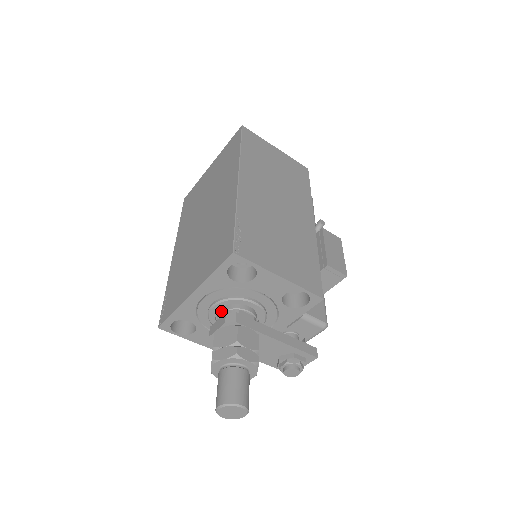
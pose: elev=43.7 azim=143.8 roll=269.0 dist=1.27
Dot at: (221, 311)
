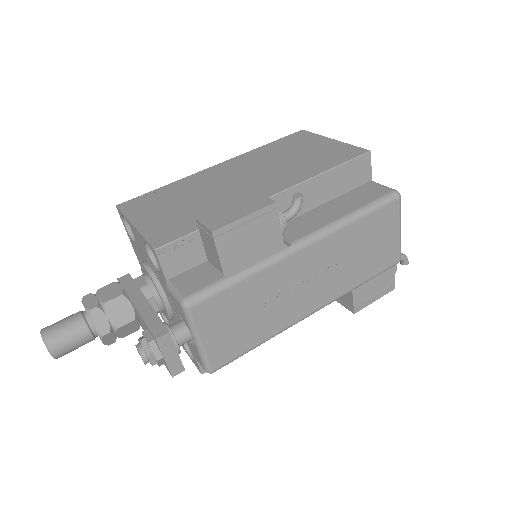
Dot at: occluded
